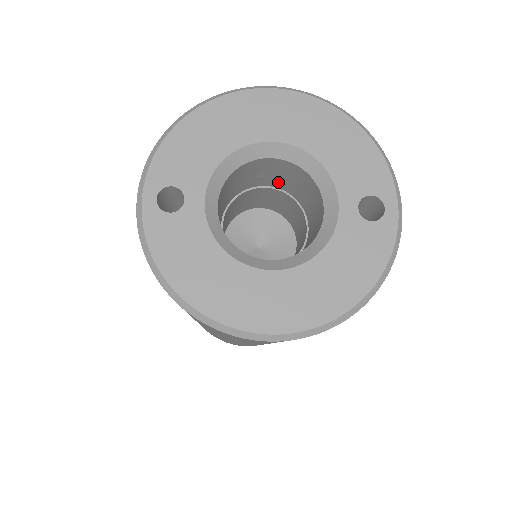
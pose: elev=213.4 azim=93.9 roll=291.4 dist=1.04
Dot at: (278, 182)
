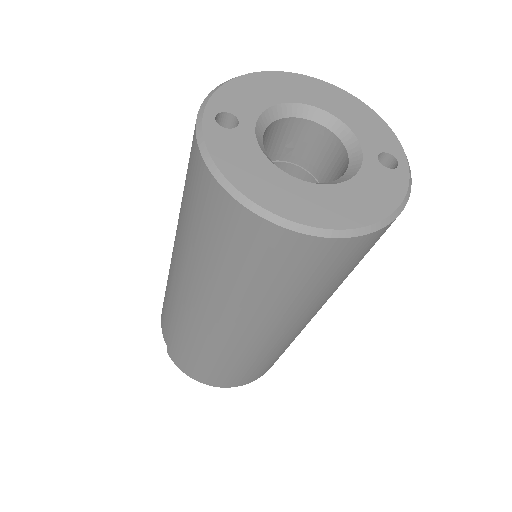
Dot at: (301, 156)
